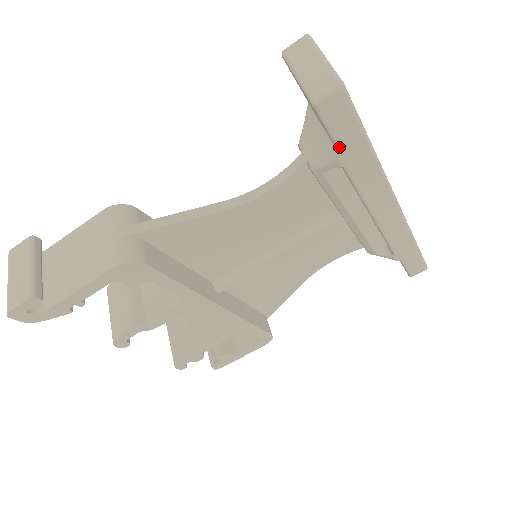
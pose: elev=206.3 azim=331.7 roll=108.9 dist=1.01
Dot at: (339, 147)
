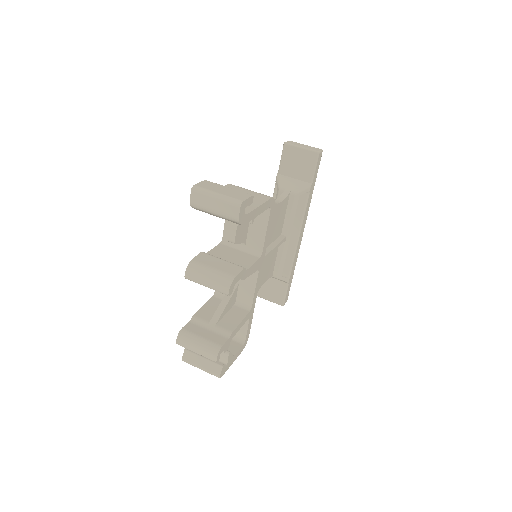
Dot at: (313, 179)
